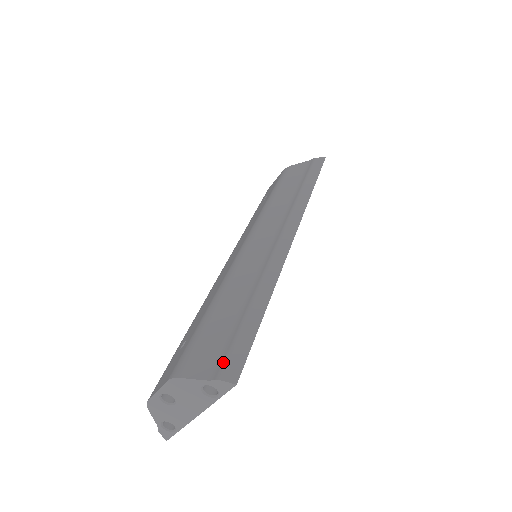
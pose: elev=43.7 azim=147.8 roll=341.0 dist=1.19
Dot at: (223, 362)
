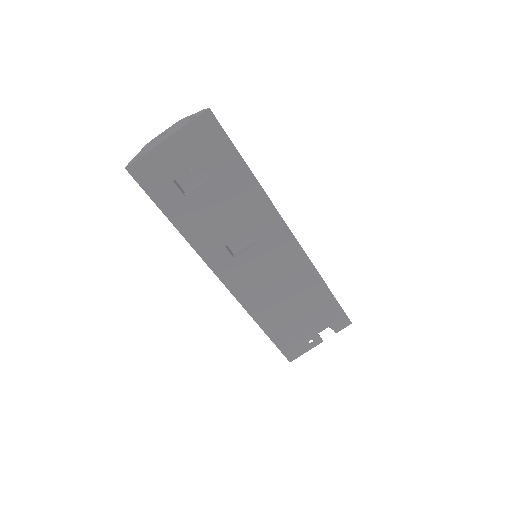
Dot at: occluded
